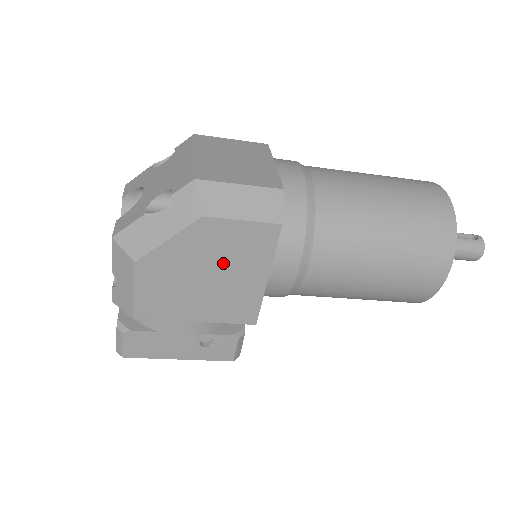
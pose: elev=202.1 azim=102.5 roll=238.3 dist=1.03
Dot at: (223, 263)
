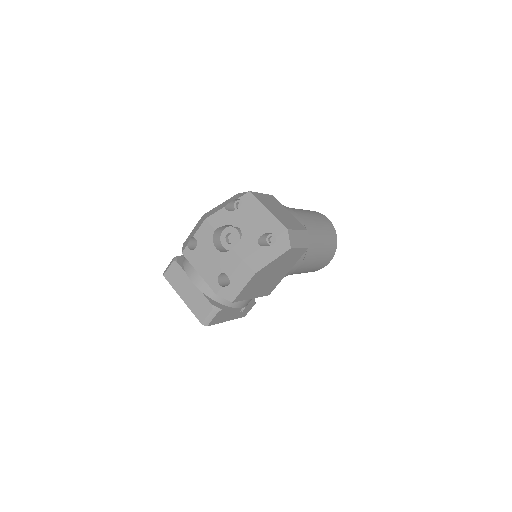
Dot at: (281, 268)
